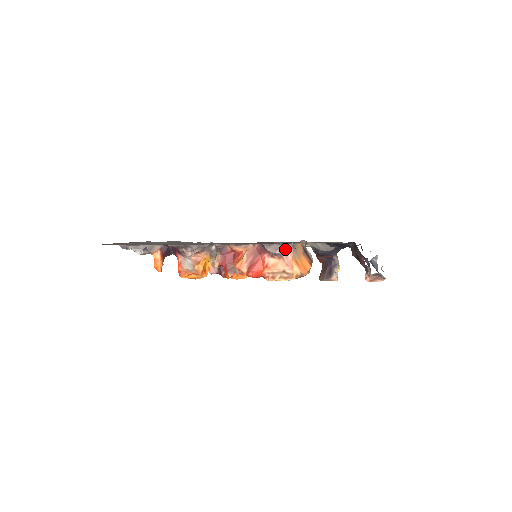
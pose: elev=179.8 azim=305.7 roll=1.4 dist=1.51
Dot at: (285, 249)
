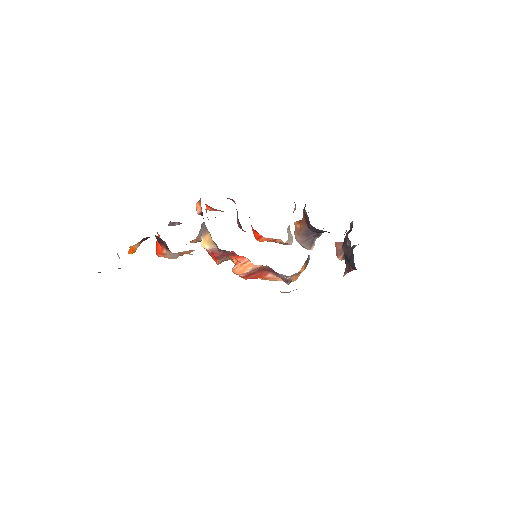
Dot at: occluded
